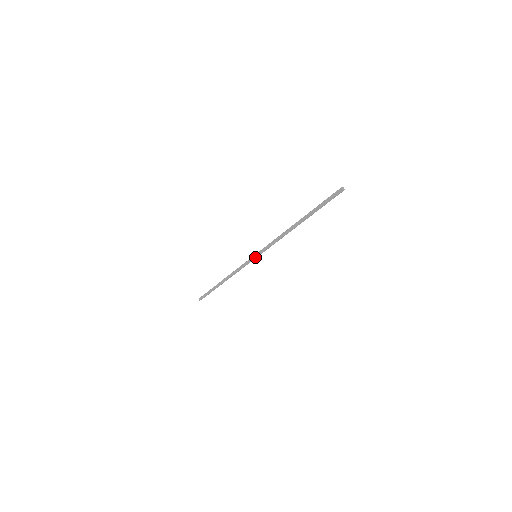
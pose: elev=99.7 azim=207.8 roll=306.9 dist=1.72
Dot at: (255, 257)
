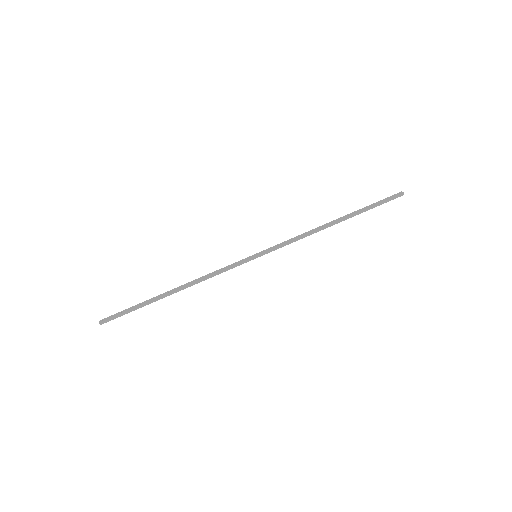
Dot at: (255, 255)
